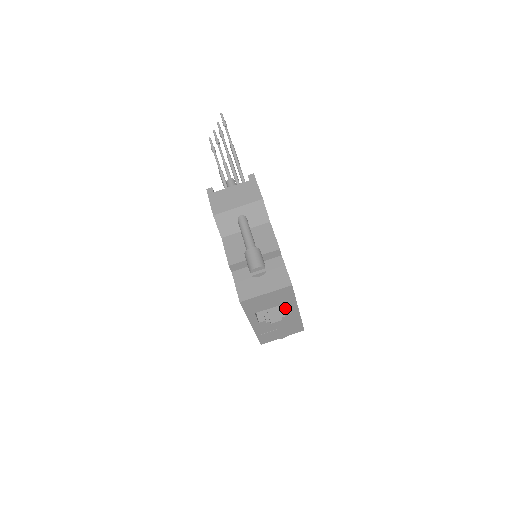
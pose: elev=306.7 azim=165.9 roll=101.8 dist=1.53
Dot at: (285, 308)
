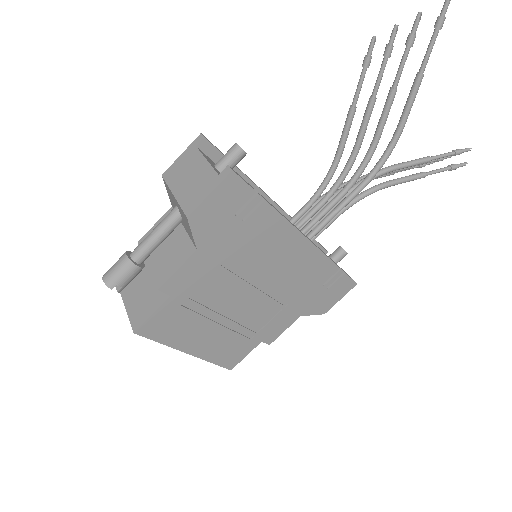
Dot at: occluded
